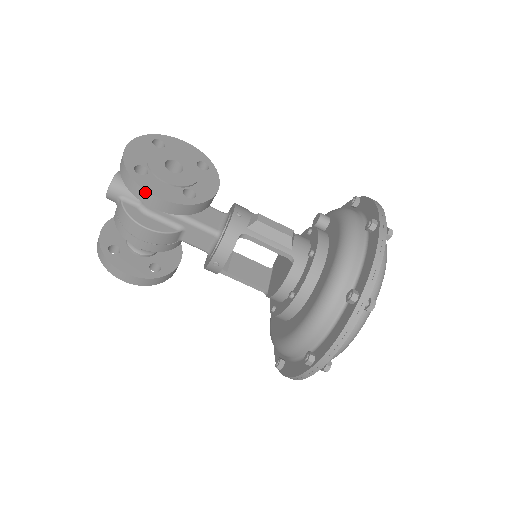
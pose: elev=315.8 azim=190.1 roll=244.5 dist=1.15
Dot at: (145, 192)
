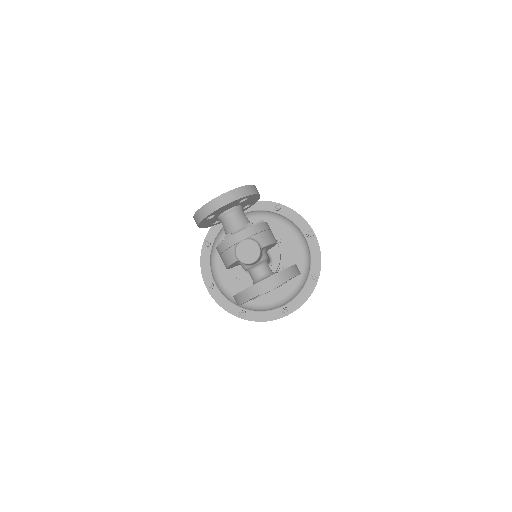
Dot at: (238, 305)
